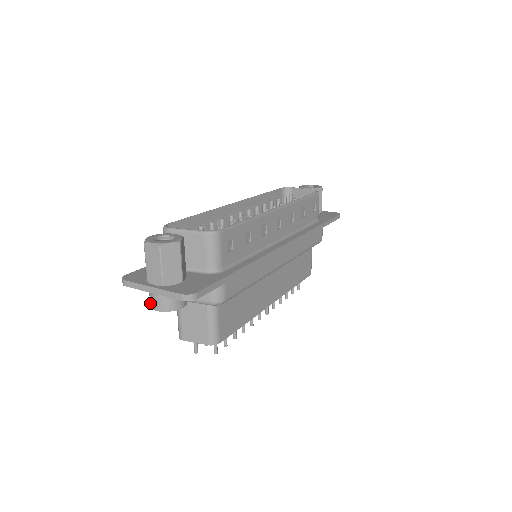
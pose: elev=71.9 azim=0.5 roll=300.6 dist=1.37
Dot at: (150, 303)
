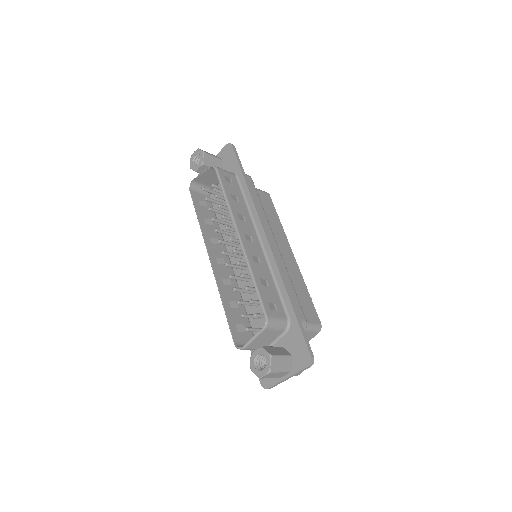
Dot at: occluded
